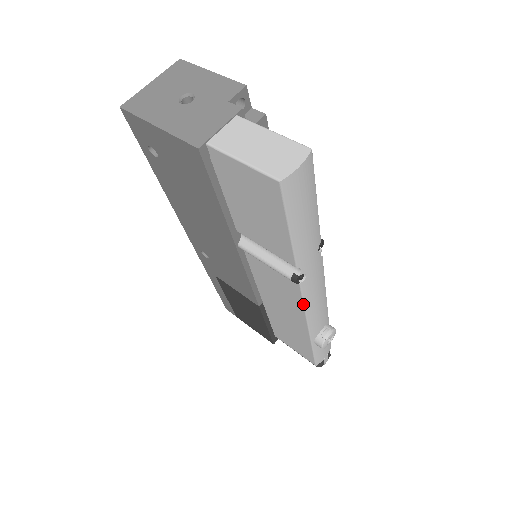
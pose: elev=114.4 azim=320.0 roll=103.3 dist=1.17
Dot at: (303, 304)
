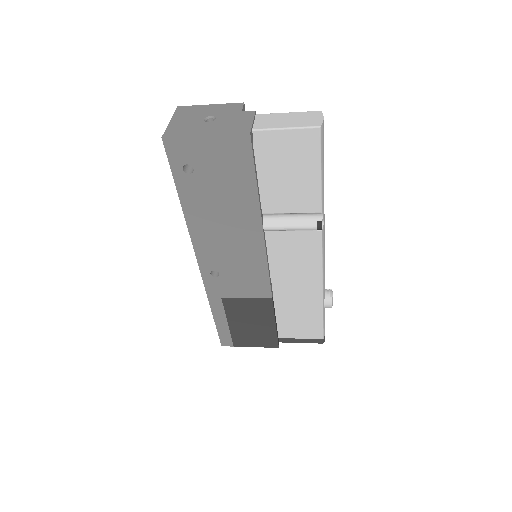
Dot at: (321, 255)
